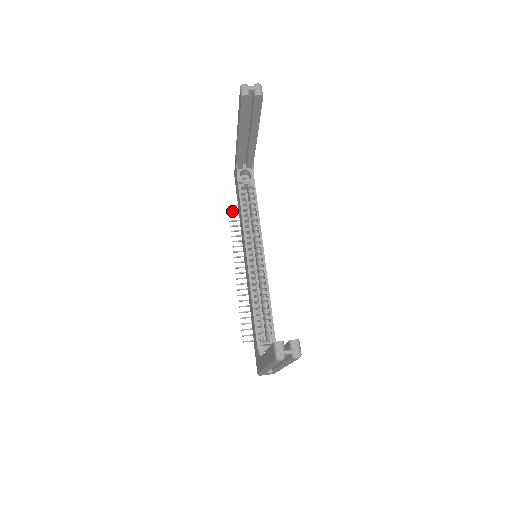
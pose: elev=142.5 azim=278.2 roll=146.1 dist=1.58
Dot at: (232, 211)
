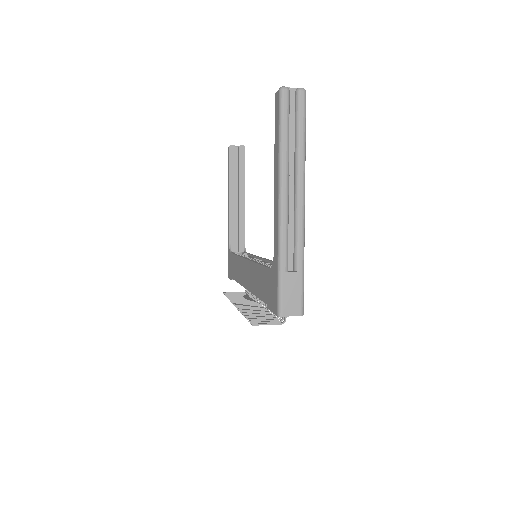
Dot at: occluded
